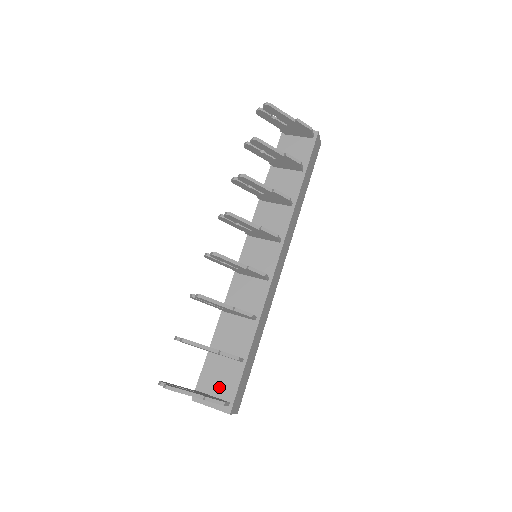
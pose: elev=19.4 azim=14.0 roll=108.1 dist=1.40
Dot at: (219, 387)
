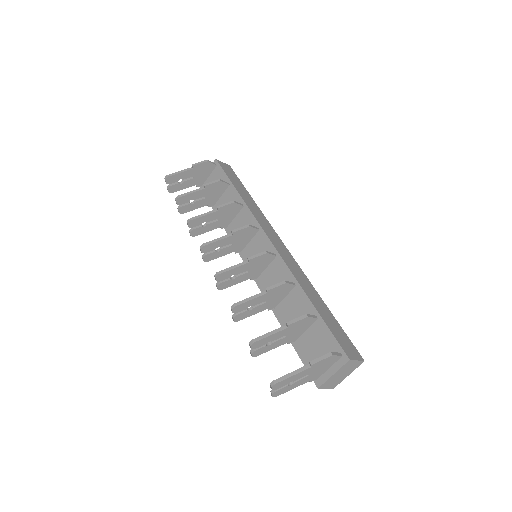
Dot at: (323, 354)
